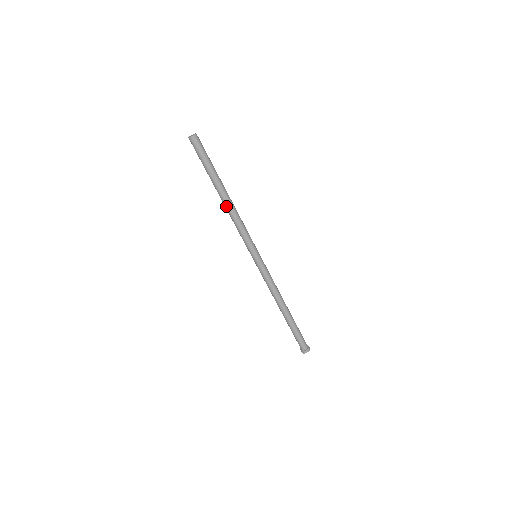
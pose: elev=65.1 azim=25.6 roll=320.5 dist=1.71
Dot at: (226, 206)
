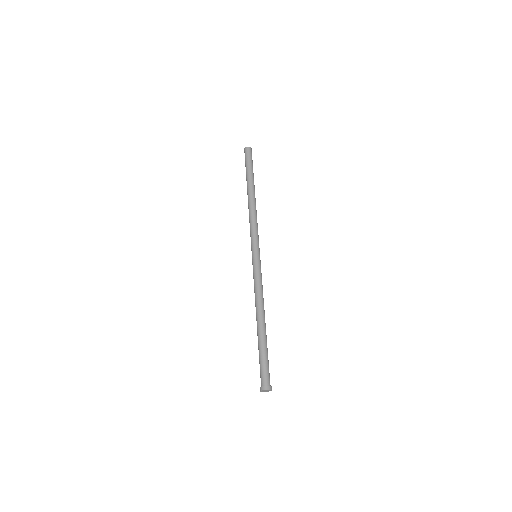
Dot at: (250, 202)
